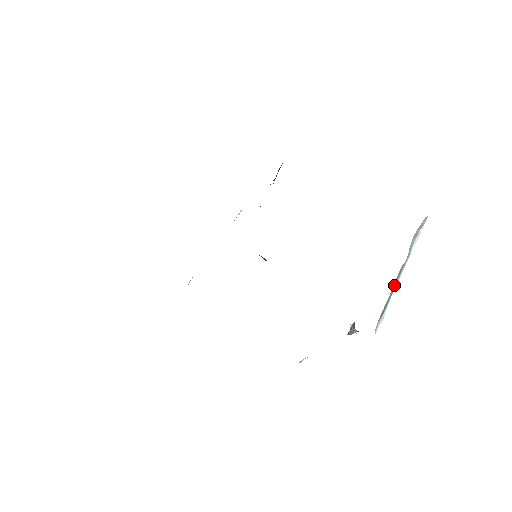
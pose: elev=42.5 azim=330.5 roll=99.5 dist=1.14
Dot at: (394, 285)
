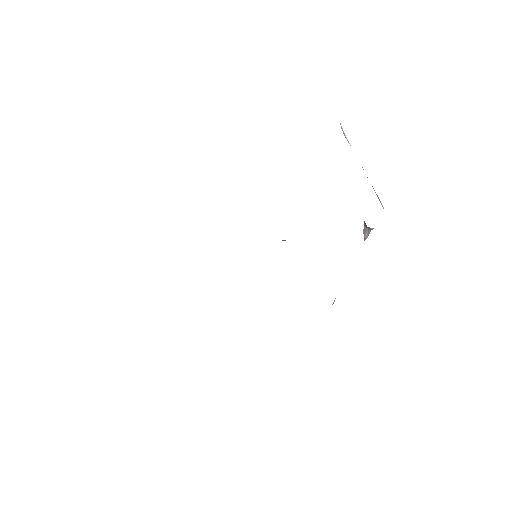
Dot at: (367, 177)
